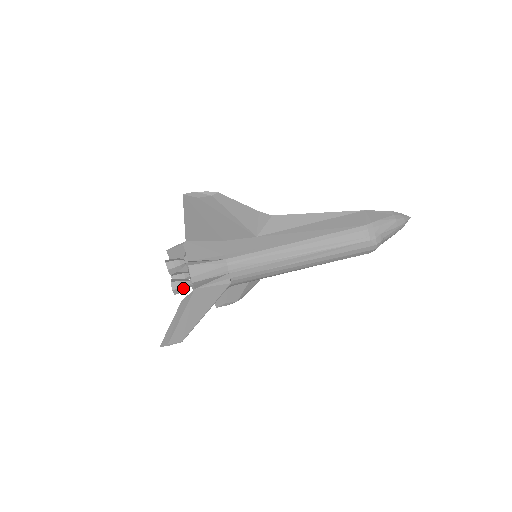
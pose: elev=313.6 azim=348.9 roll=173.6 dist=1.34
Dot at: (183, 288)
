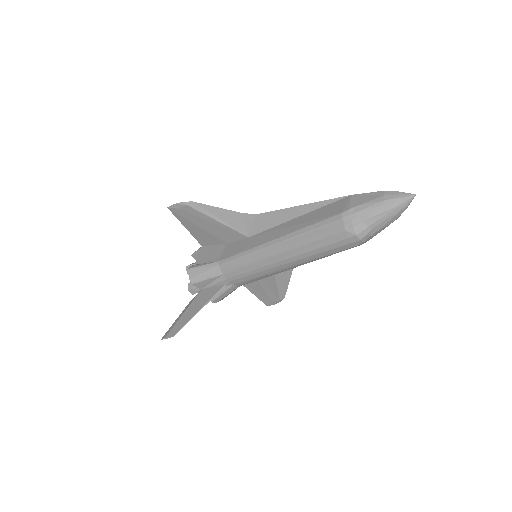
Dot at: (196, 289)
